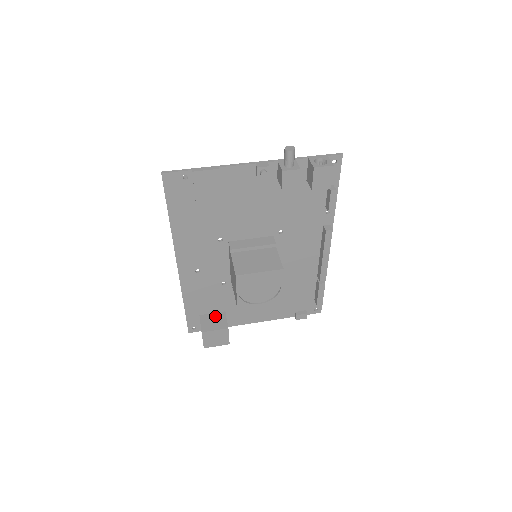
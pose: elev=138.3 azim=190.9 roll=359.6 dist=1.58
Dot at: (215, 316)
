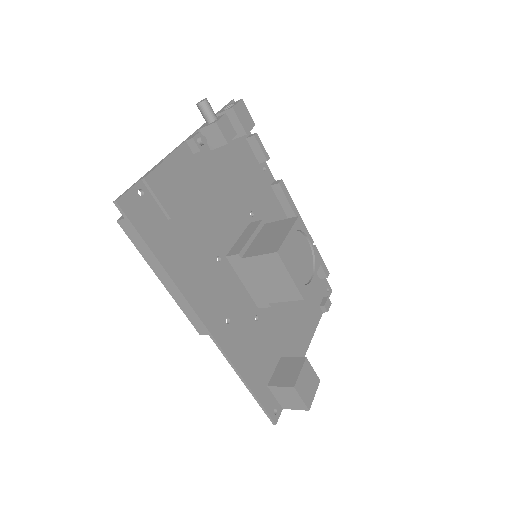
Dot at: (280, 369)
